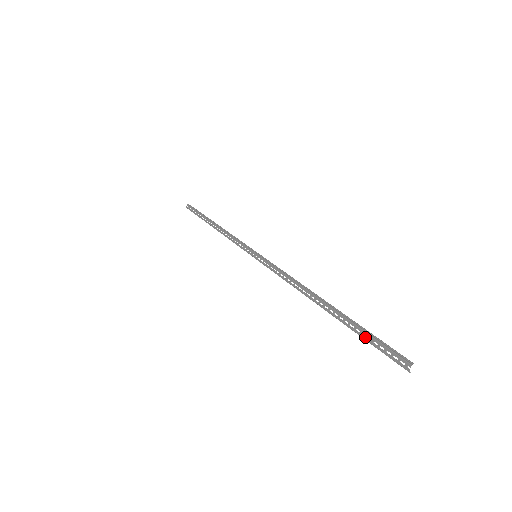
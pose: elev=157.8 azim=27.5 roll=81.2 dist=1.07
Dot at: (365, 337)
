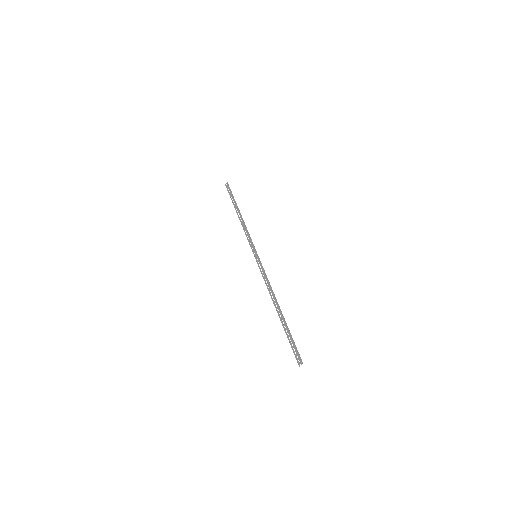
Dot at: (289, 339)
